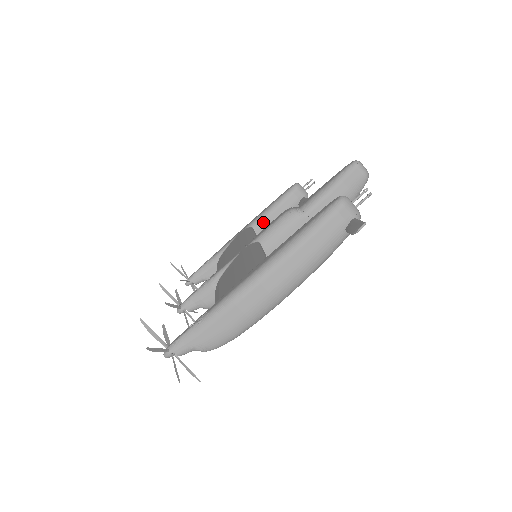
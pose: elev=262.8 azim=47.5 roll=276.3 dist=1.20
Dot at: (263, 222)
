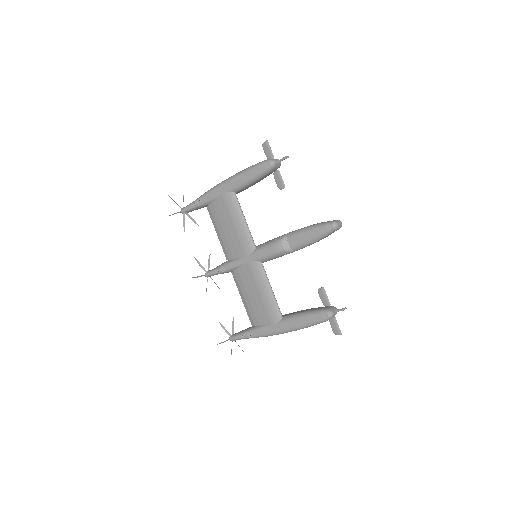
Dot at: (244, 189)
